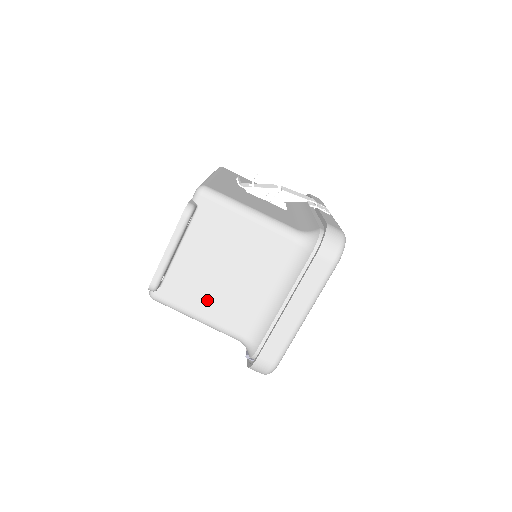
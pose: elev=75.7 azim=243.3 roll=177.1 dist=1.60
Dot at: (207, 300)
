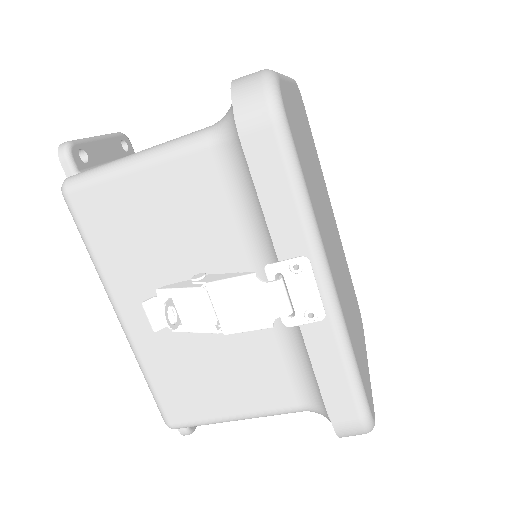
Dot at: occluded
